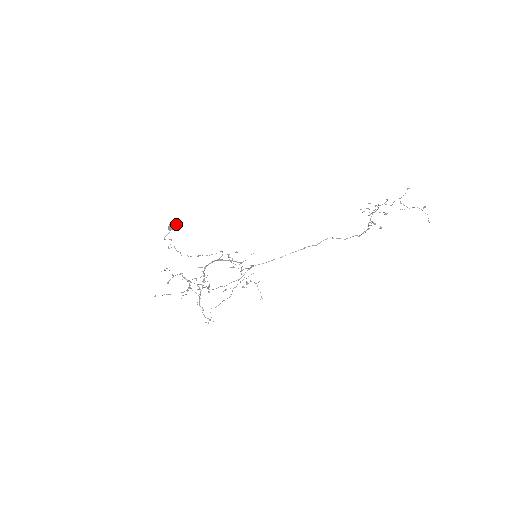
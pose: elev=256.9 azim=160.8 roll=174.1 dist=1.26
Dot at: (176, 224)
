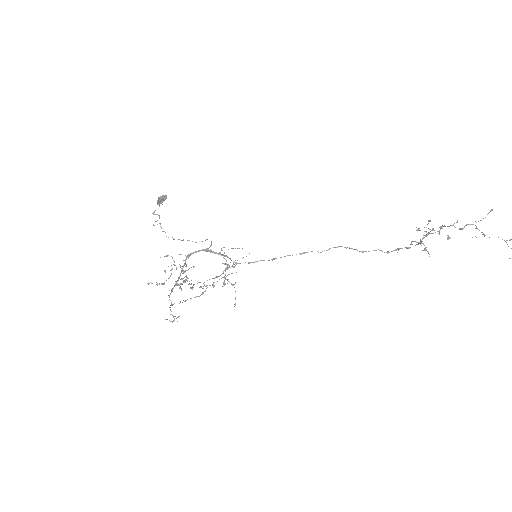
Dot at: (165, 197)
